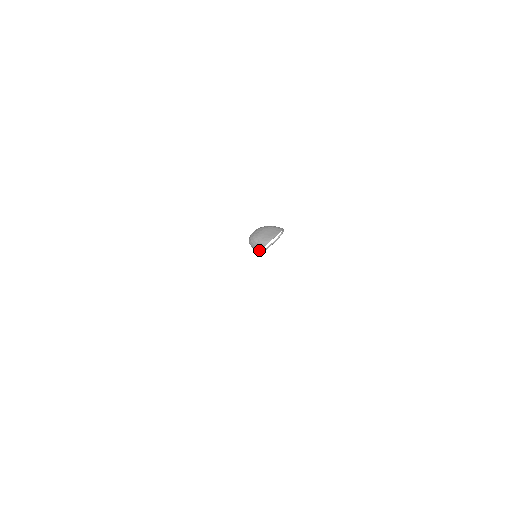
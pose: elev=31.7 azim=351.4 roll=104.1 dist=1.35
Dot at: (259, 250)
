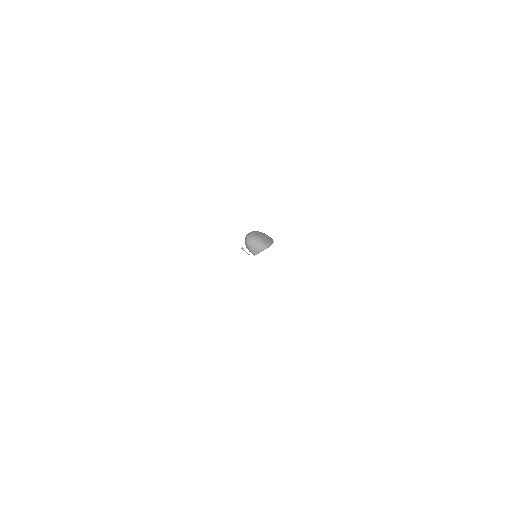
Dot at: (256, 252)
